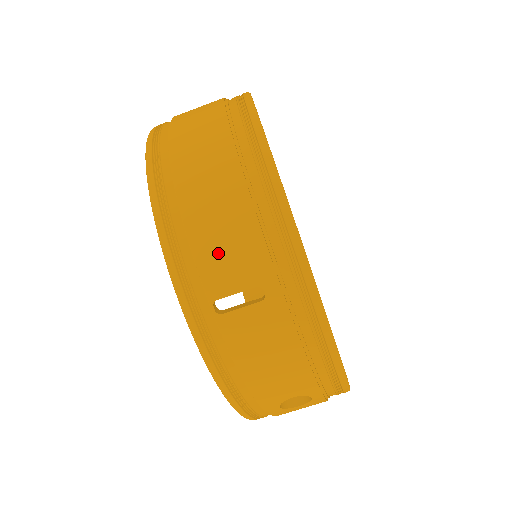
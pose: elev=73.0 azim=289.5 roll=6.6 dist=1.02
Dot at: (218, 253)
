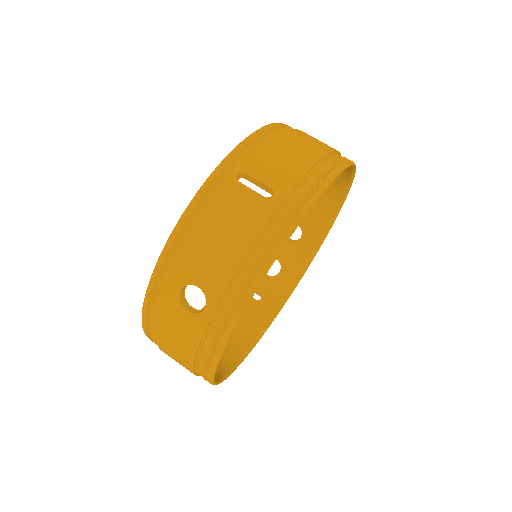
Dot at: (273, 159)
